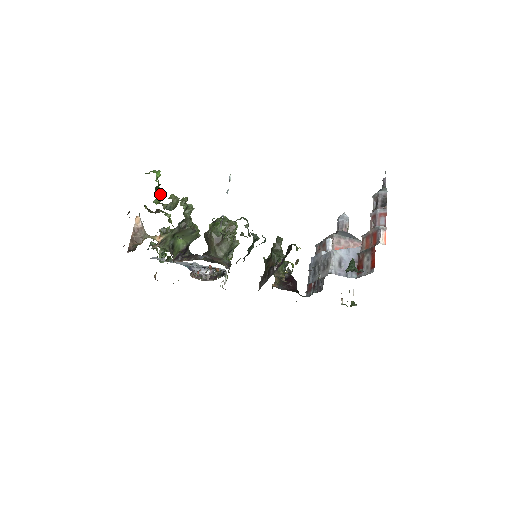
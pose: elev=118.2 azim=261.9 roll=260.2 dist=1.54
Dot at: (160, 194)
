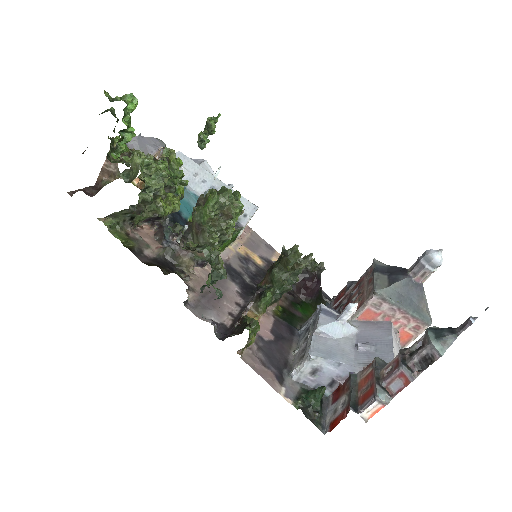
Dot at: (129, 139)
